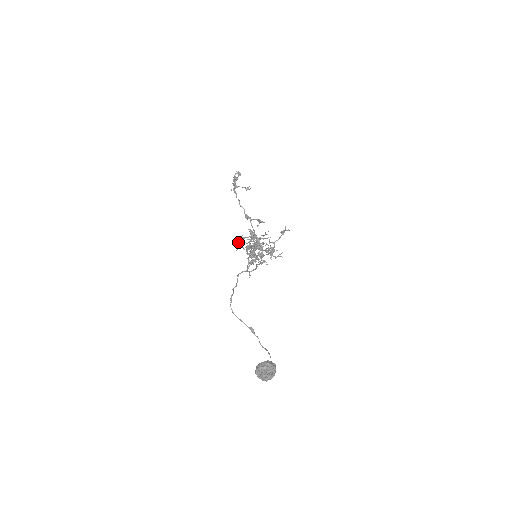
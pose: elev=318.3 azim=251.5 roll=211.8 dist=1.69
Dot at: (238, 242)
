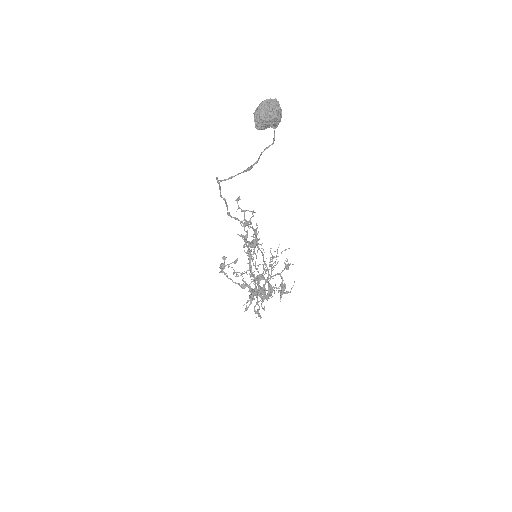
Dot at: (234, 272)
